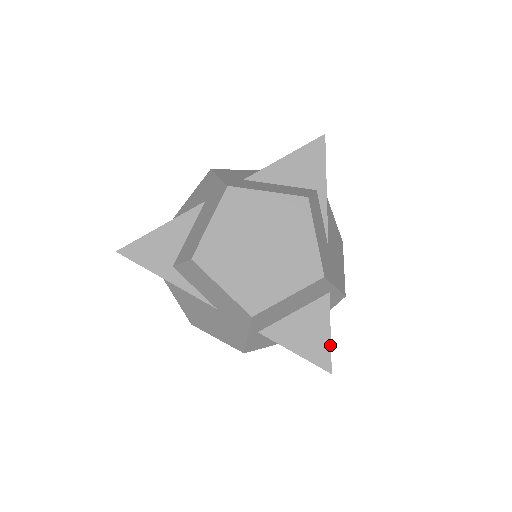
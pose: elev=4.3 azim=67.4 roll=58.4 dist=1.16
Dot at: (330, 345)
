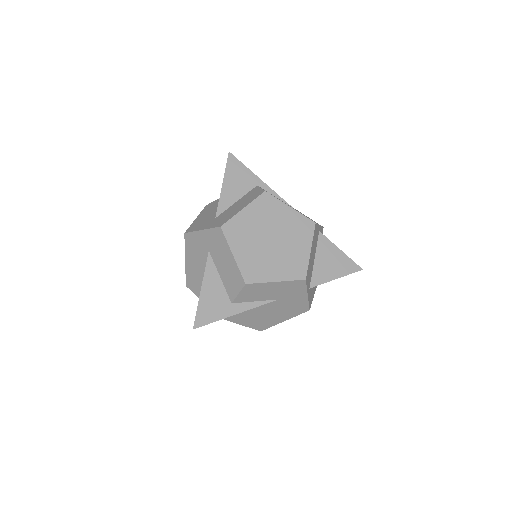
Dot at: (347, 256)
